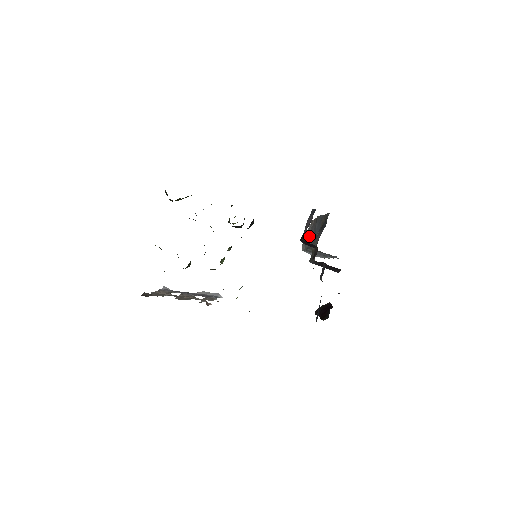
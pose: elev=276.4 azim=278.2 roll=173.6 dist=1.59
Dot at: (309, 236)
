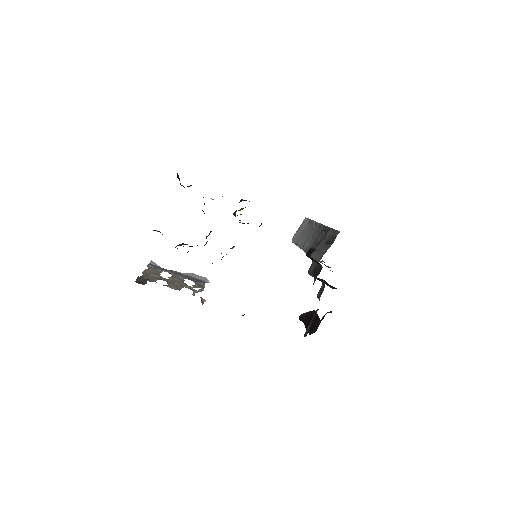
Dot at: (305, 234)
